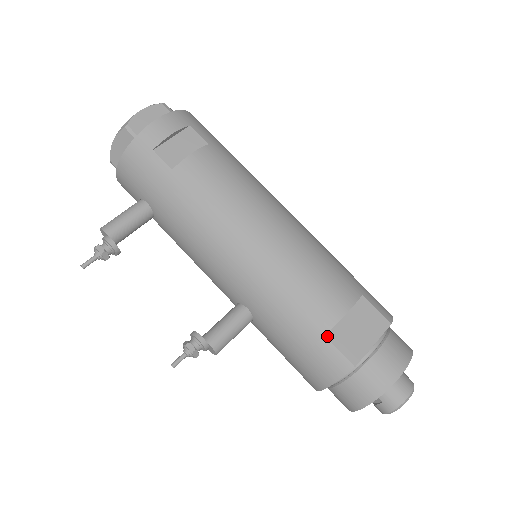
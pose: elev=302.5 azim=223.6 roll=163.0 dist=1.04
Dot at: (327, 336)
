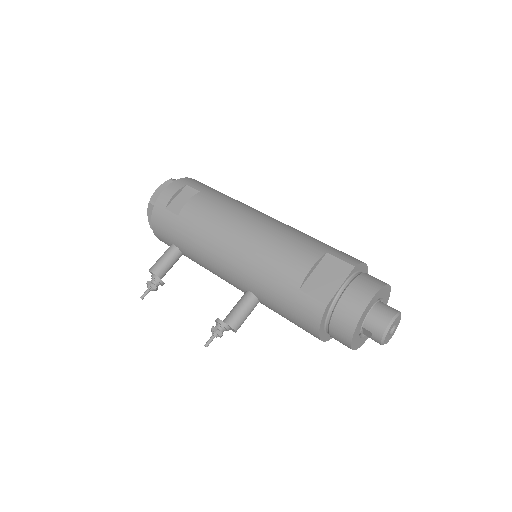
Dot at: (301, 289)
